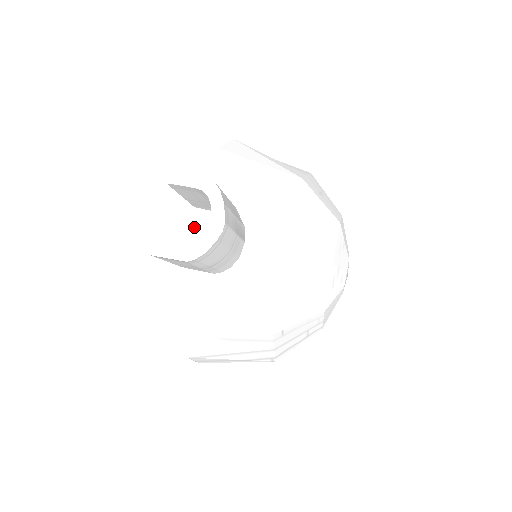
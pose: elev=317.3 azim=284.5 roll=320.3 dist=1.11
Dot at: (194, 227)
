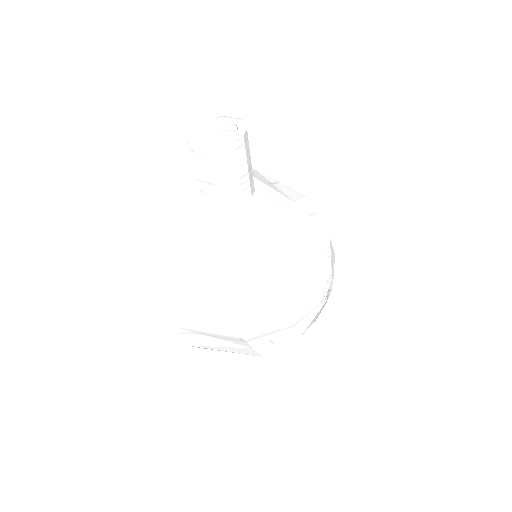
Dot at: occluded
